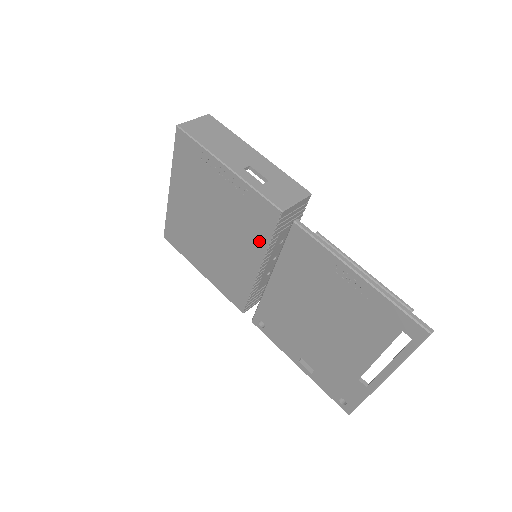
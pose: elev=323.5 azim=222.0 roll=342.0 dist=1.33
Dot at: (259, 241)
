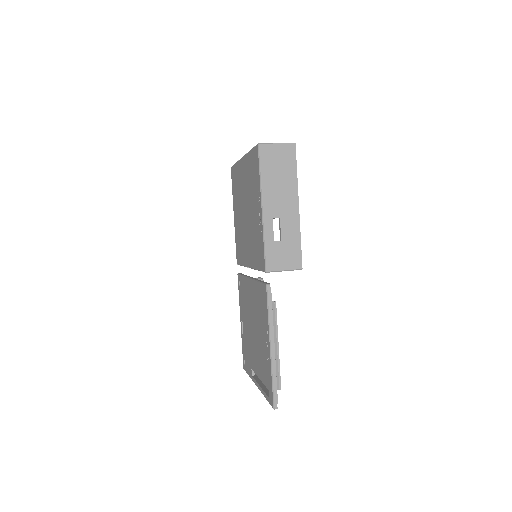
Dot at: (254, 260)
